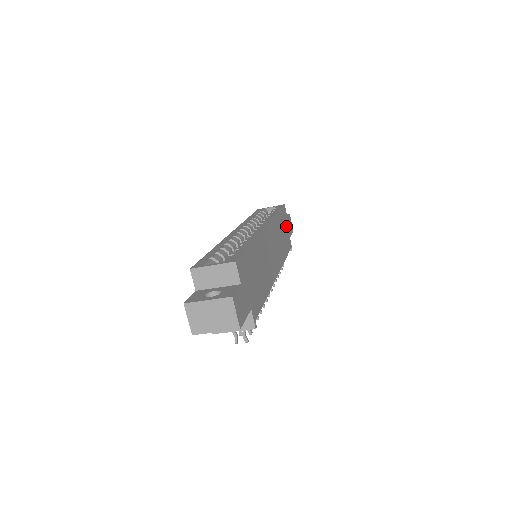
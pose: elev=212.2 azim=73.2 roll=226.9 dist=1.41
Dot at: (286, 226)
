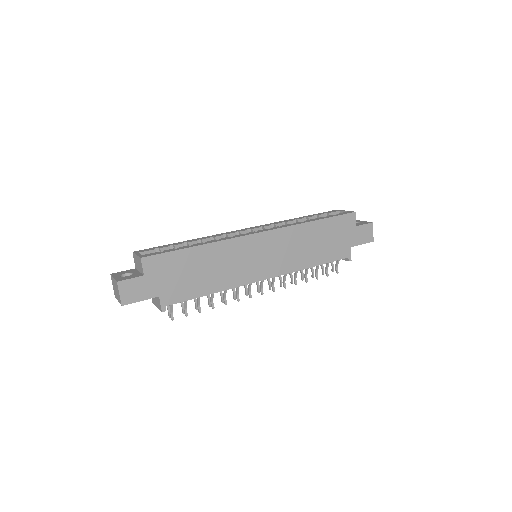
Dot at: (343, 235)
